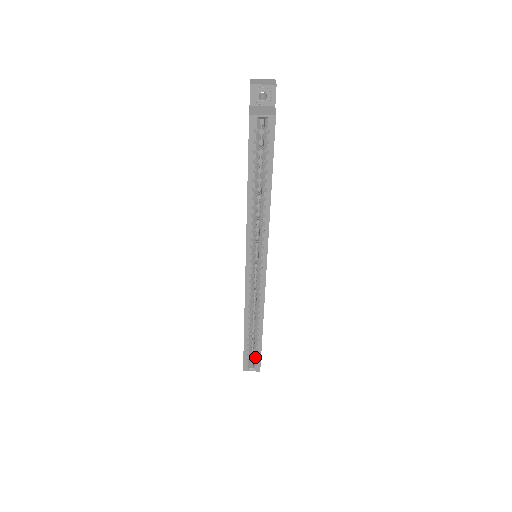
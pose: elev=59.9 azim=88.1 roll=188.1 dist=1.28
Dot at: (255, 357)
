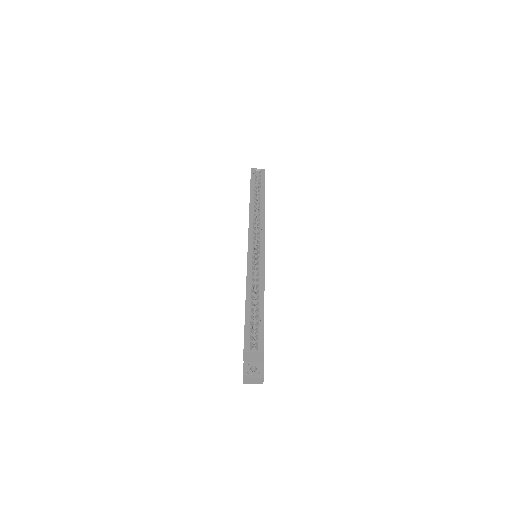
Dot at: (257, 331)
